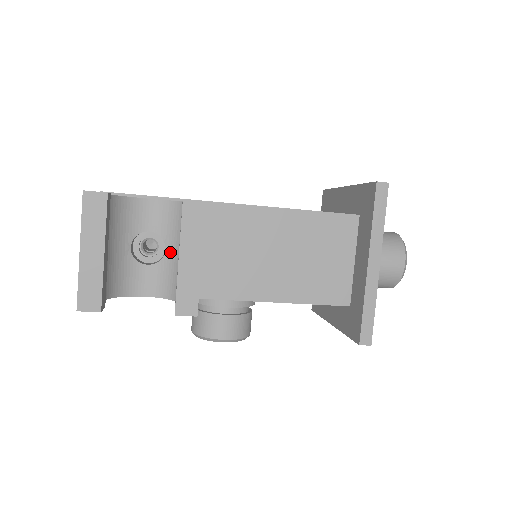
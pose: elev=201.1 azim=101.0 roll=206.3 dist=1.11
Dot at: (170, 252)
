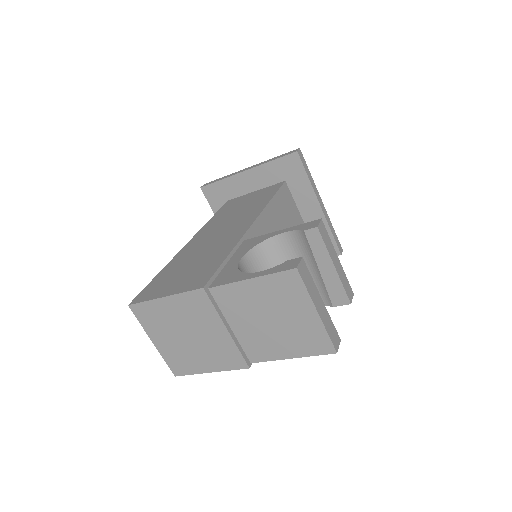
Dot at: occluded
